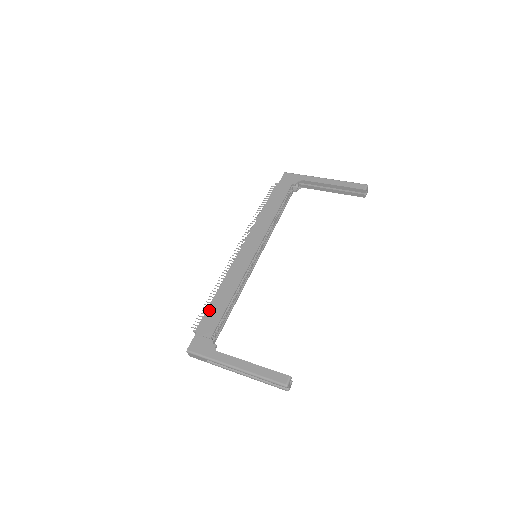
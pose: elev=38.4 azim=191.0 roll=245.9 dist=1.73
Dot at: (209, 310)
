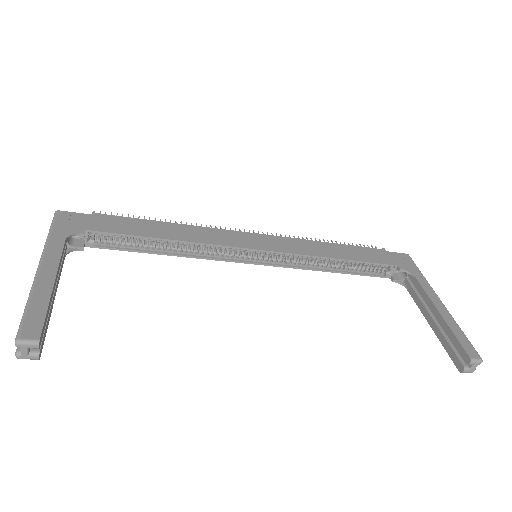
Dot at: (135, 220)
